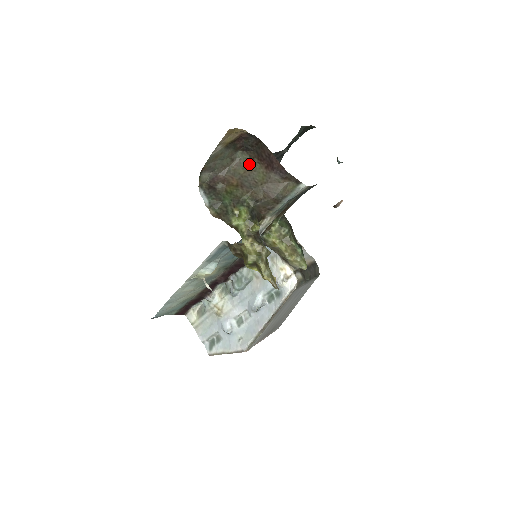
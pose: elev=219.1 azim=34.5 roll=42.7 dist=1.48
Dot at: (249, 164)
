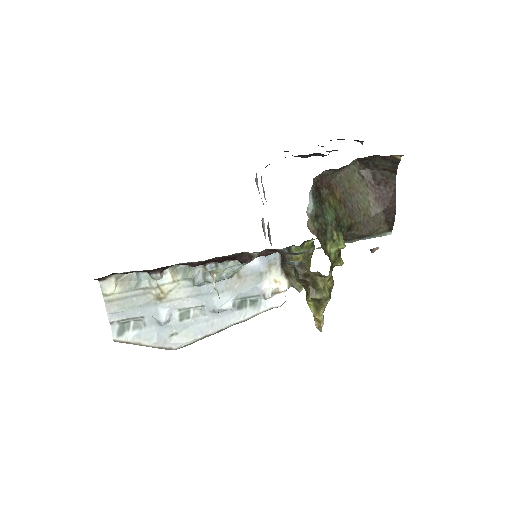
Dot at: (357, 180)
